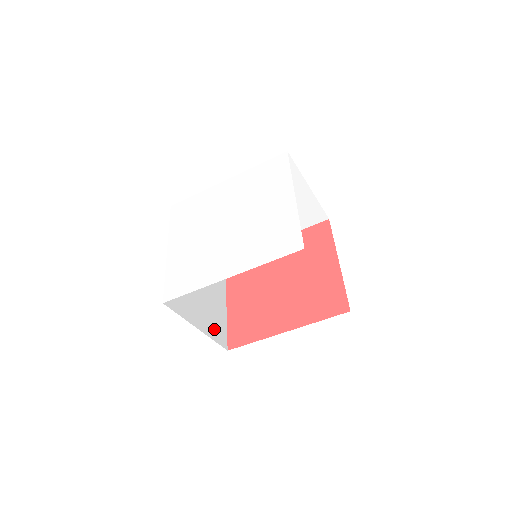
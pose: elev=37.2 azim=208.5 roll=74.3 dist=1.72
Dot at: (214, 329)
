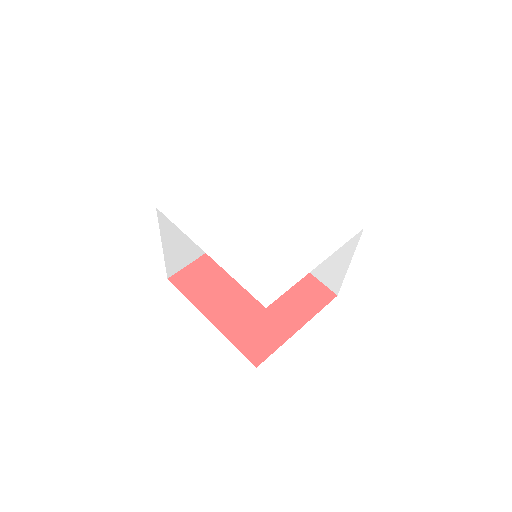
Dot at: (176, 257)
